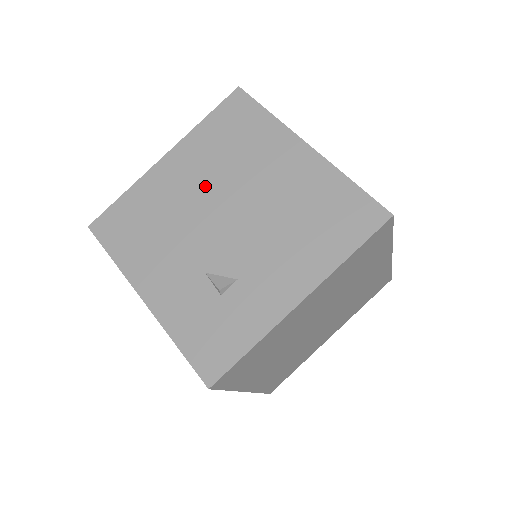
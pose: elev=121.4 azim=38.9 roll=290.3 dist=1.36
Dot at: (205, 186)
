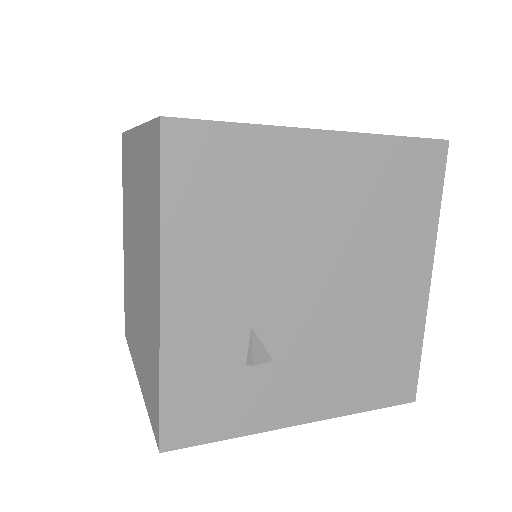
Dot at: (330, 224)
